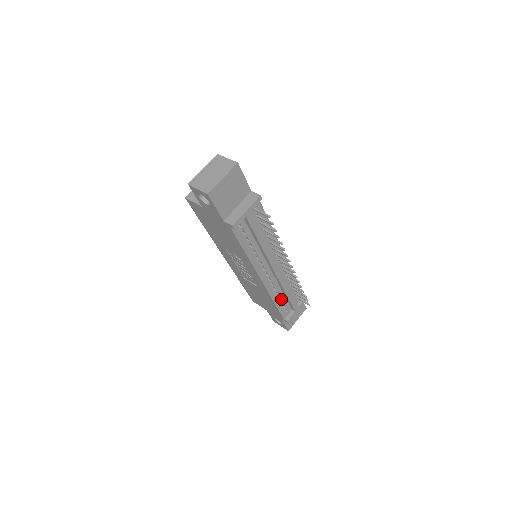
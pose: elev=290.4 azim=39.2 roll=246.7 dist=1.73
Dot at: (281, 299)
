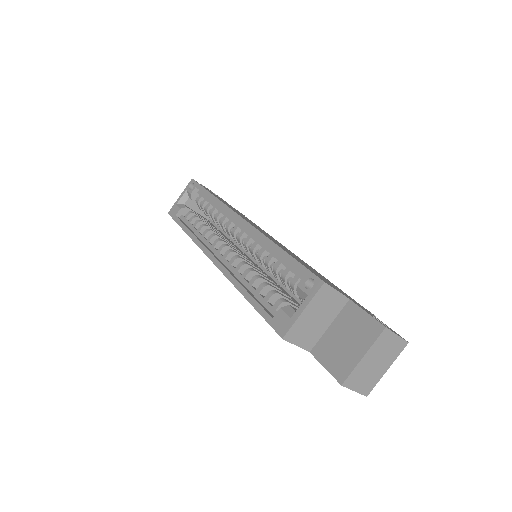
Dot at: occluded
